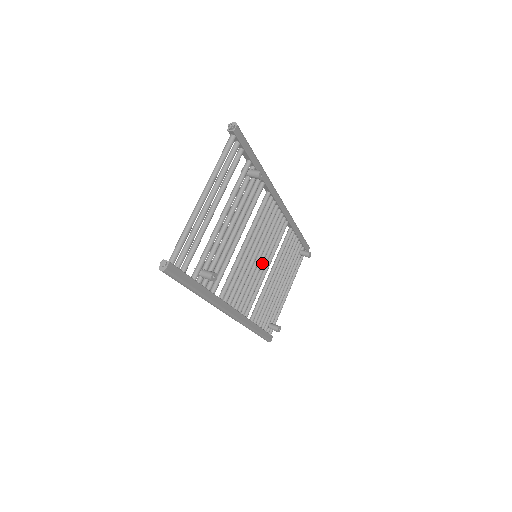
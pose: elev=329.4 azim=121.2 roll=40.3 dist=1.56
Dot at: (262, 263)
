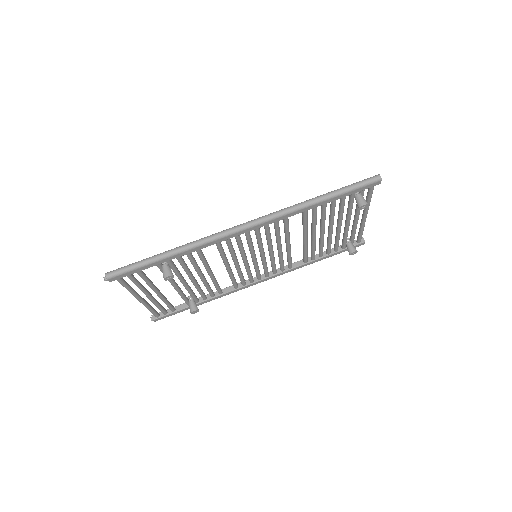
Dot at: (272, 252)
